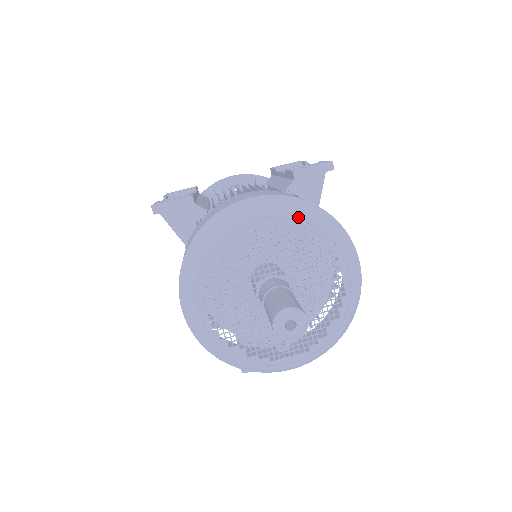
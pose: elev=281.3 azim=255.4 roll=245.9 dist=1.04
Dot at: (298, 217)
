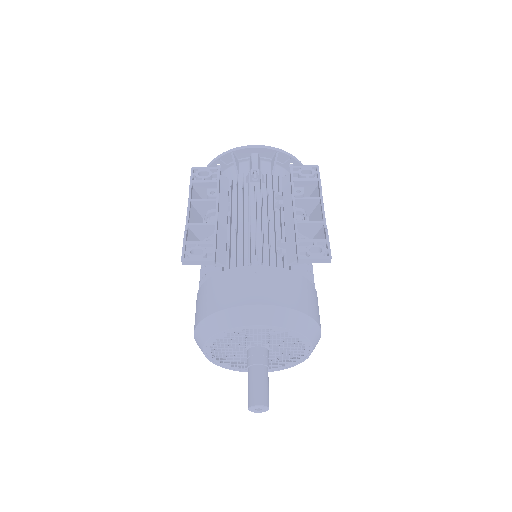
Dot at: (286, 329)
